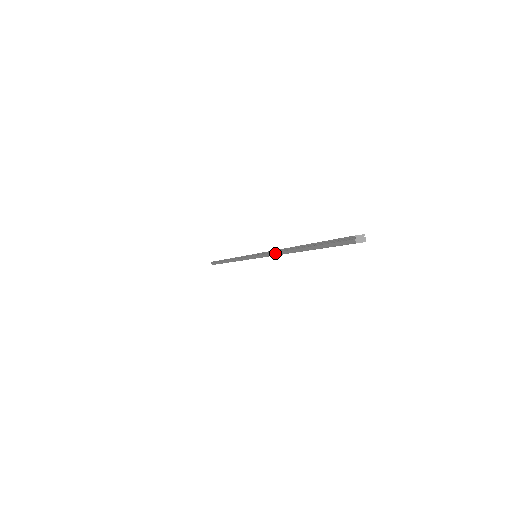
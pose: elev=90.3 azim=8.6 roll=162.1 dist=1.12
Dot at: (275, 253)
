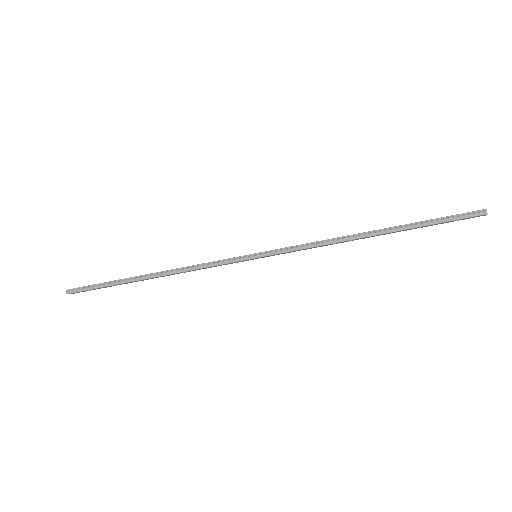
Dot at: (326, 242)
